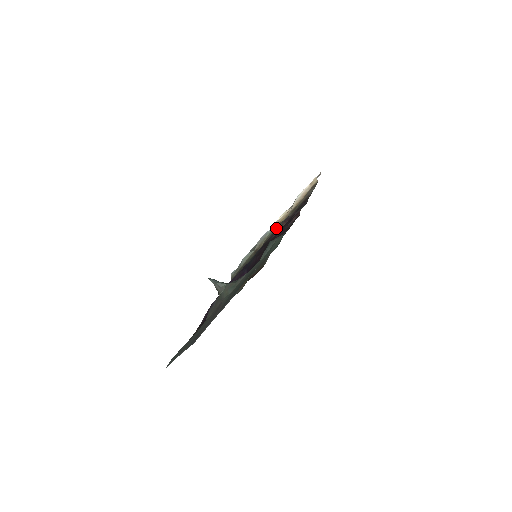
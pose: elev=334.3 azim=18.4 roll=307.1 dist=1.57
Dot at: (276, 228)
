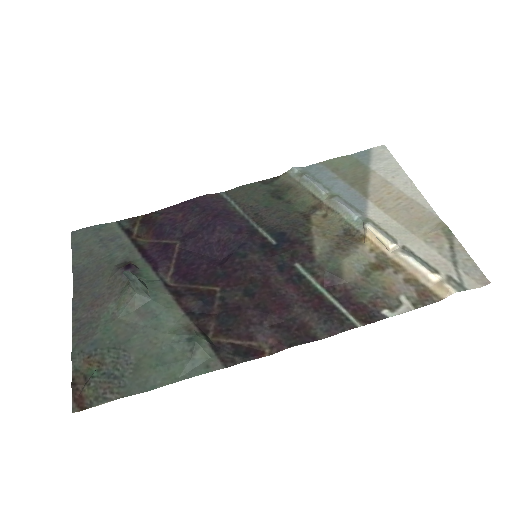
Dot at: (331, 252)
